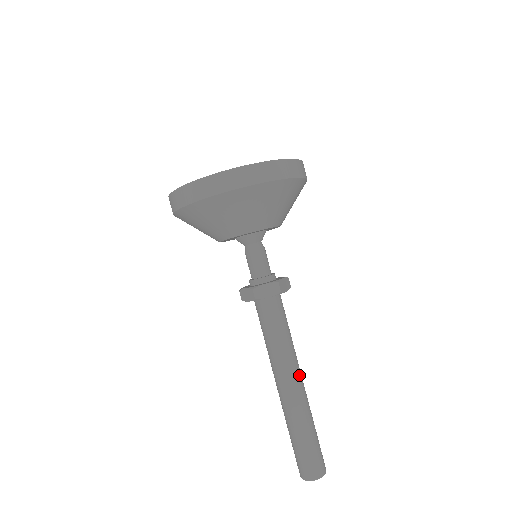
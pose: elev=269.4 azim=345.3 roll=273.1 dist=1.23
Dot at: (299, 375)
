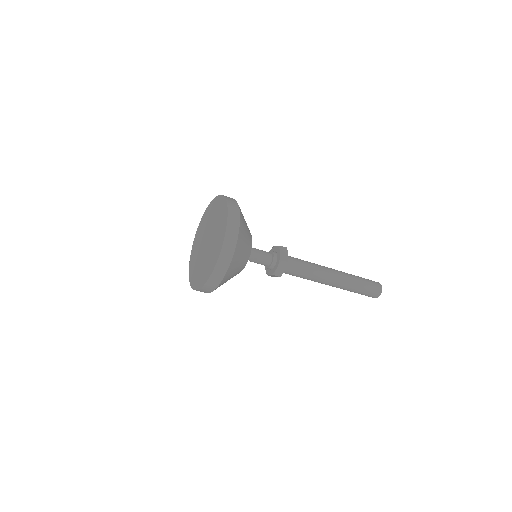
Dot at: (329, 281)
